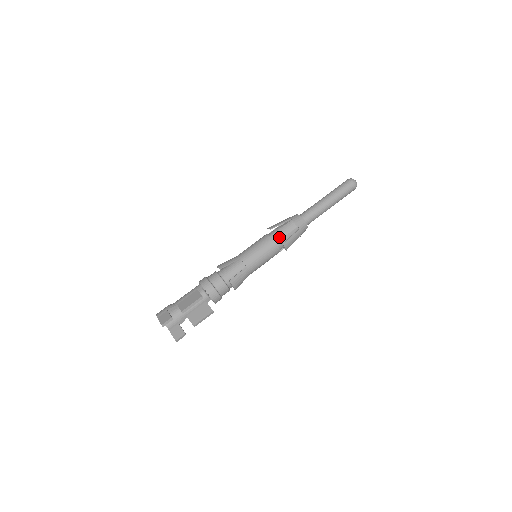
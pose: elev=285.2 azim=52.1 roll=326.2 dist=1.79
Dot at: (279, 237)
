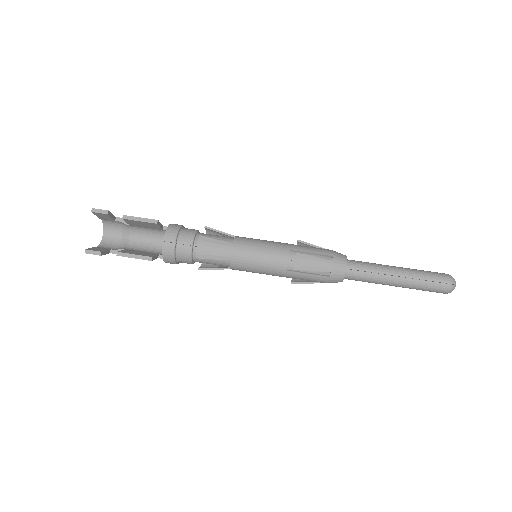
Dot at: (299, 248)
